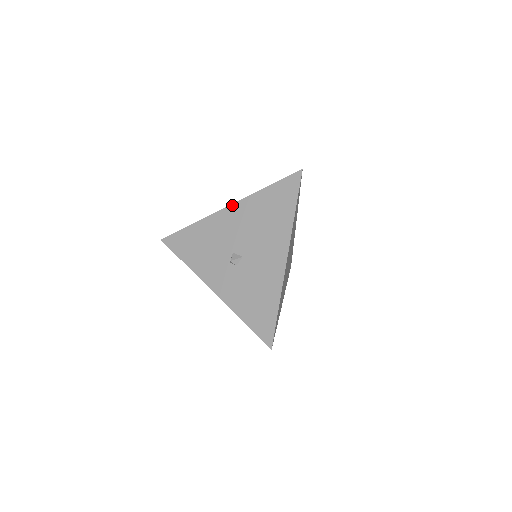
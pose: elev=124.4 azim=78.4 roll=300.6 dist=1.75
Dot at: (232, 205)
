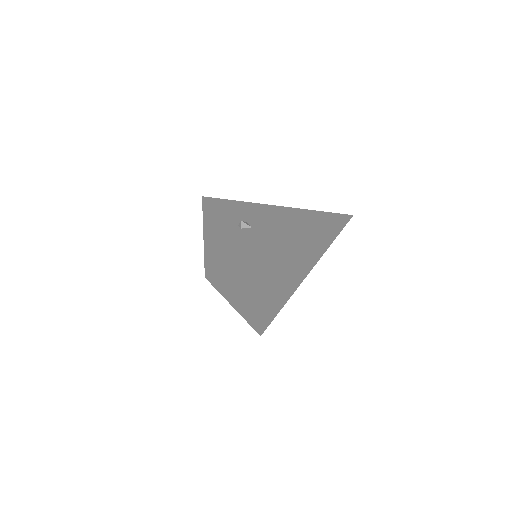
Dot at: (278, 206)
